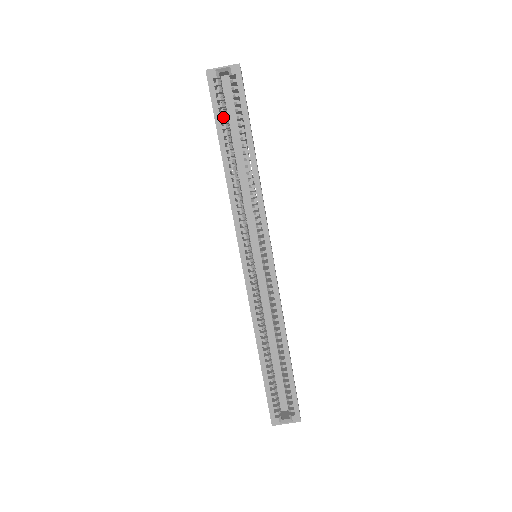
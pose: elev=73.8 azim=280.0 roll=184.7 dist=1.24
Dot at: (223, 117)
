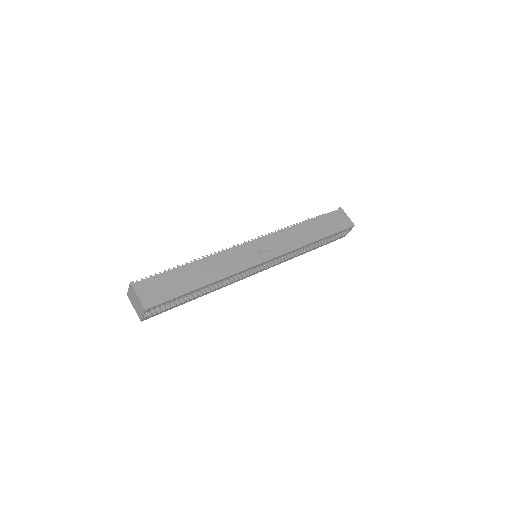
Dot at: (172, 302)
